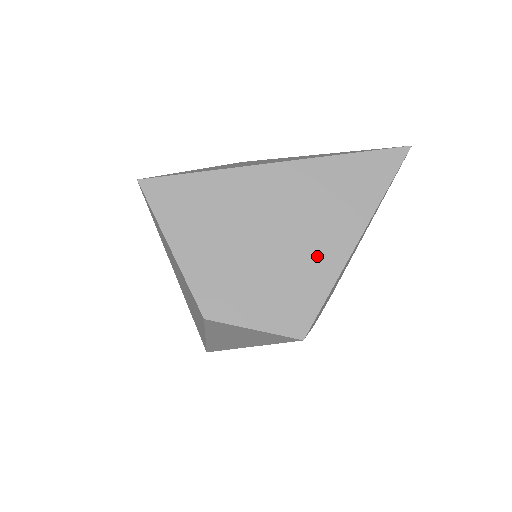
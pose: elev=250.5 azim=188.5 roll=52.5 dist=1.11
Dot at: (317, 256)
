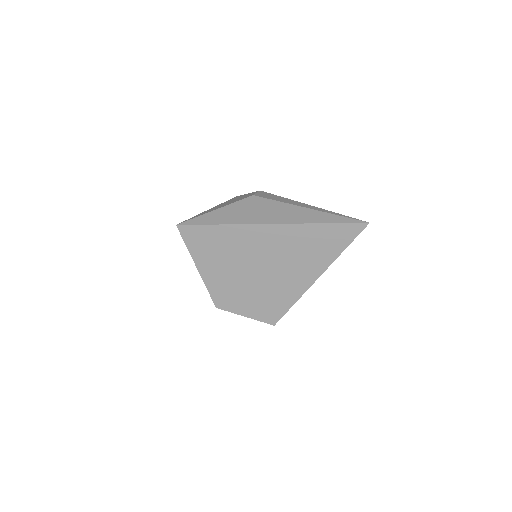
Dot at: (290, 283)
